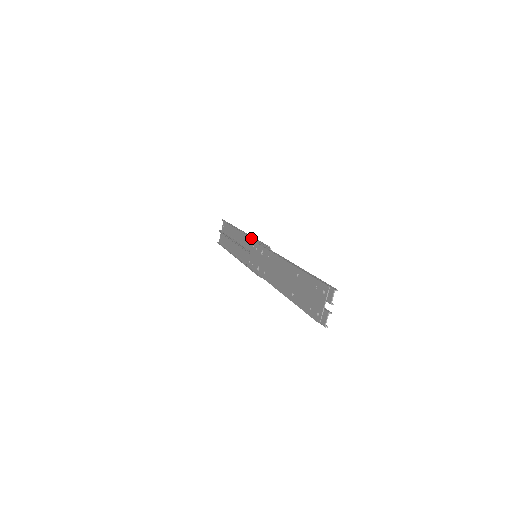
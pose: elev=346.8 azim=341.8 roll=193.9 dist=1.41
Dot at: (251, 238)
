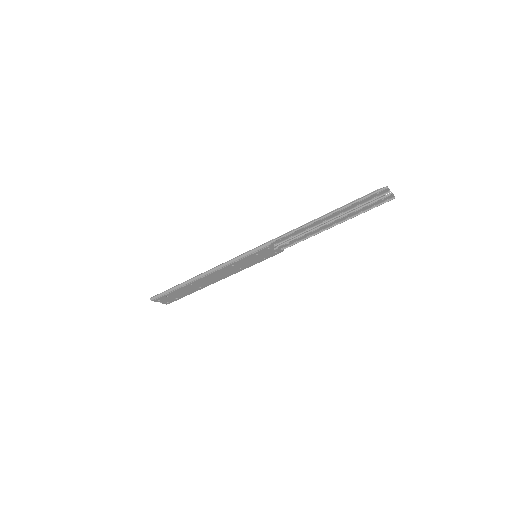
Dot at: (242, 269)
